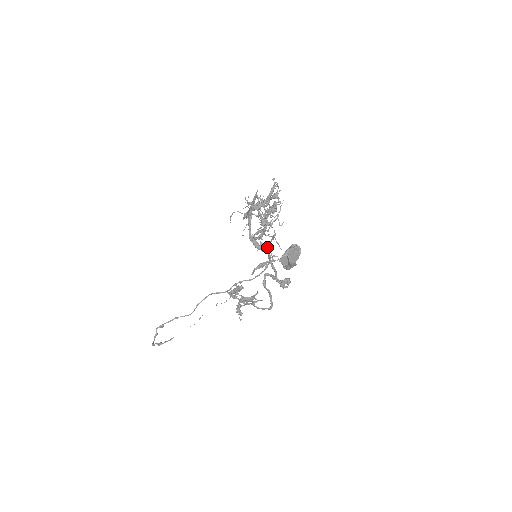
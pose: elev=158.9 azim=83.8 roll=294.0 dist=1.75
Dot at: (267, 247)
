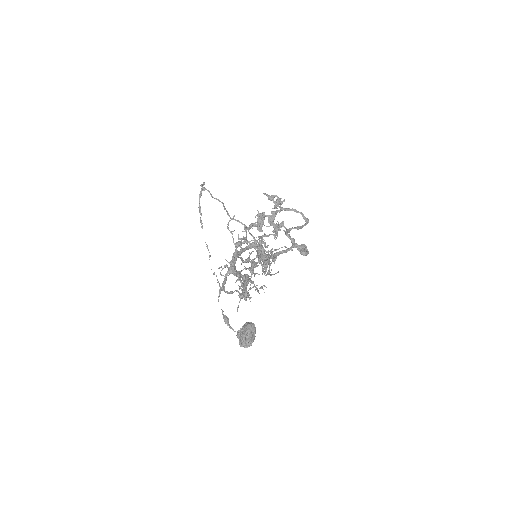
Dot at: occluded
